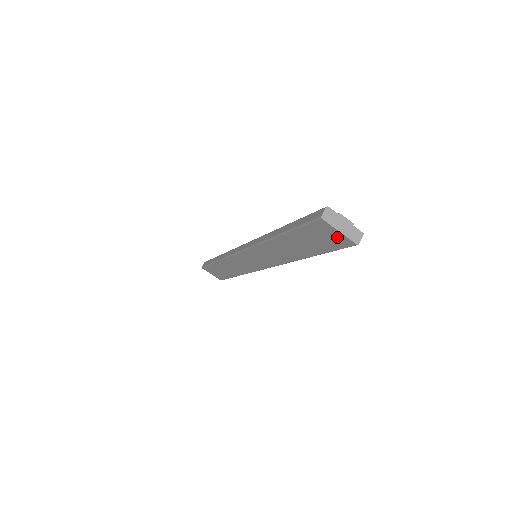
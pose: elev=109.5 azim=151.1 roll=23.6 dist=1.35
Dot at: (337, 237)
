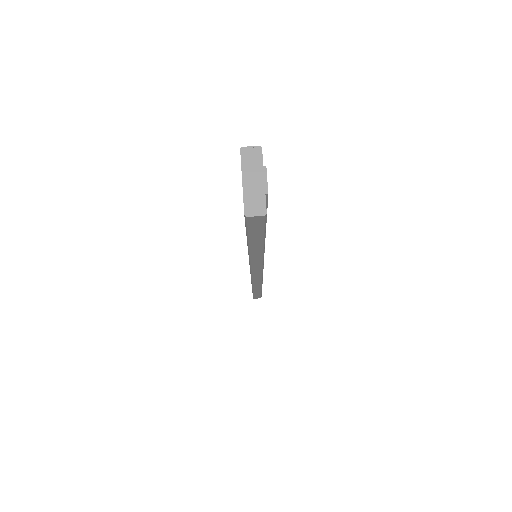
Dot at: occluded
